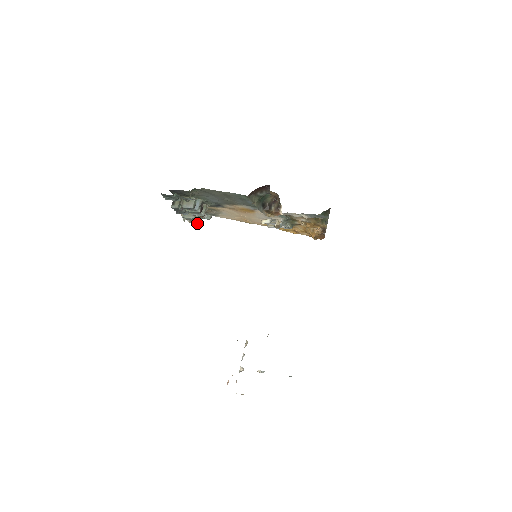
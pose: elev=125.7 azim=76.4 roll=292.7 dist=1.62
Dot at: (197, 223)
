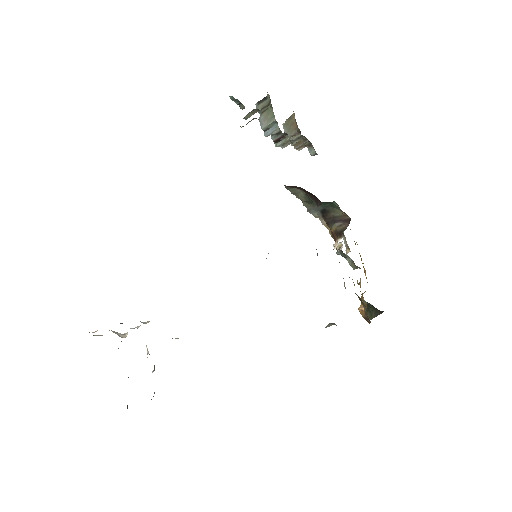
Dot at: occluded
